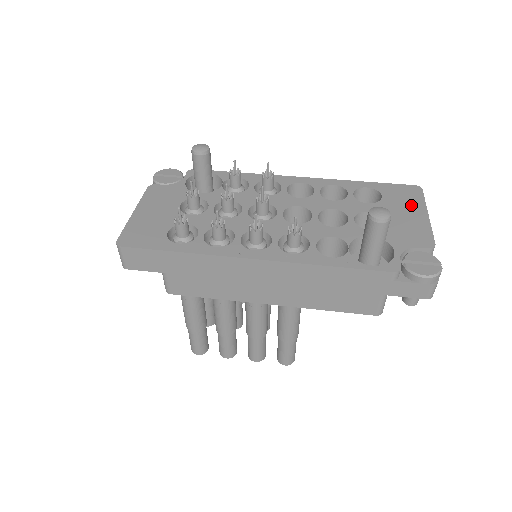
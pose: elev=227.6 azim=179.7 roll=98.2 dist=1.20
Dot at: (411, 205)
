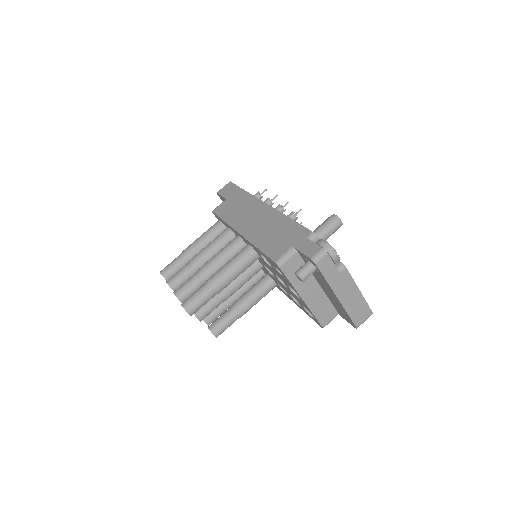
Dot at: occluded
